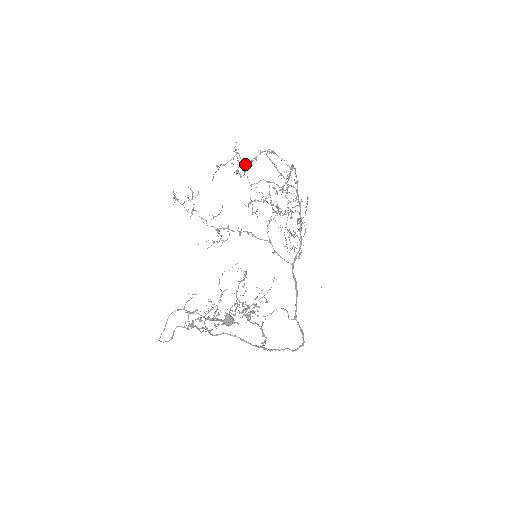
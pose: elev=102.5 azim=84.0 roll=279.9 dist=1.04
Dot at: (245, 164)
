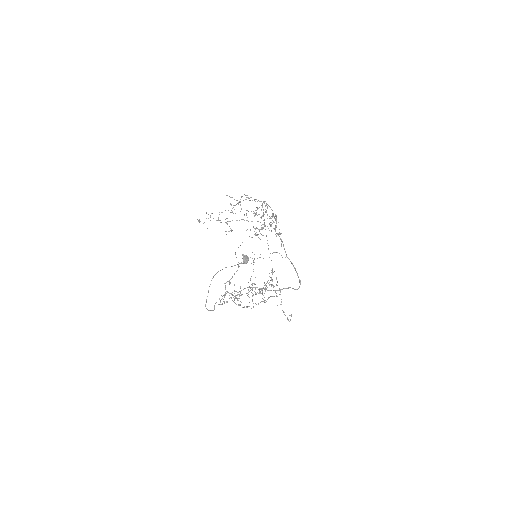
Dot at: occluded
